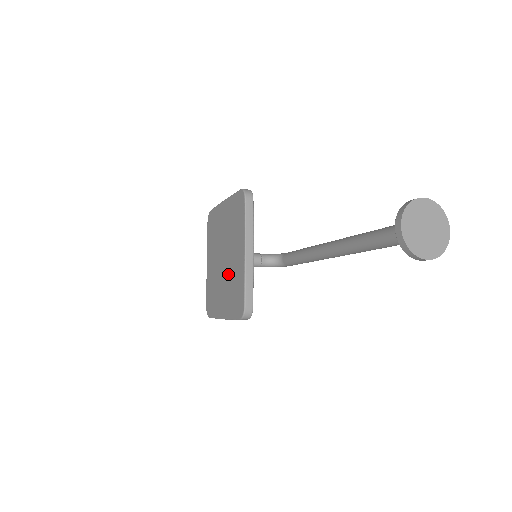
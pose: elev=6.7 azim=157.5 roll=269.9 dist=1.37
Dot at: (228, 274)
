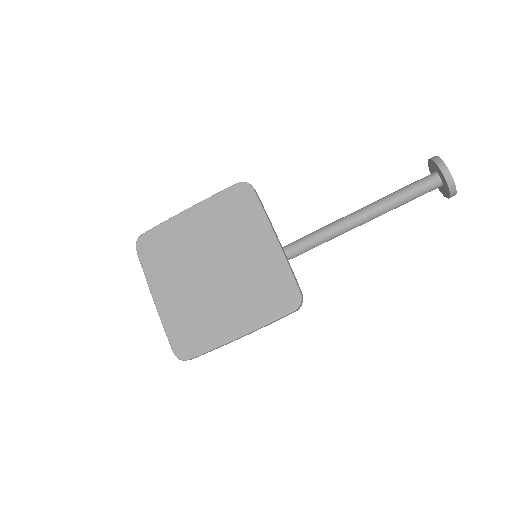
Dot at: (237, 280)
